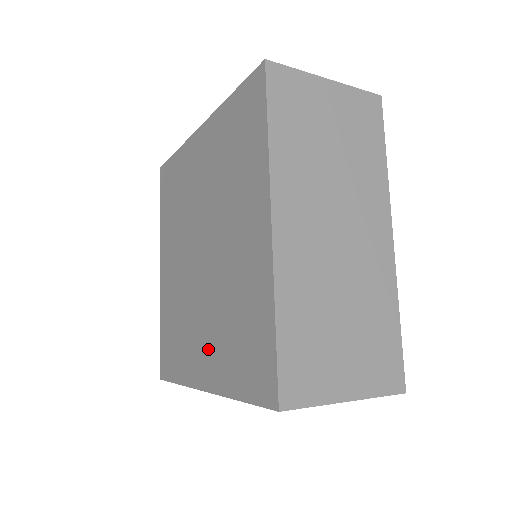
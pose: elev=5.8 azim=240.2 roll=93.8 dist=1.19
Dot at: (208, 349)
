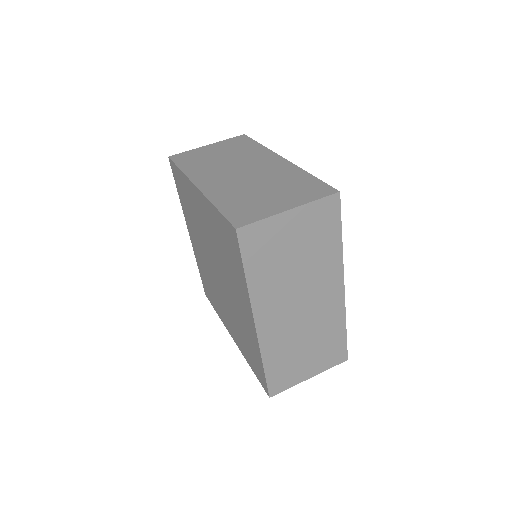
Dot at: (231, 326)
